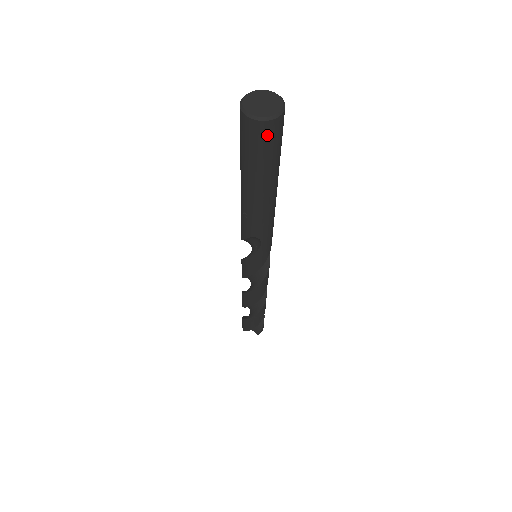
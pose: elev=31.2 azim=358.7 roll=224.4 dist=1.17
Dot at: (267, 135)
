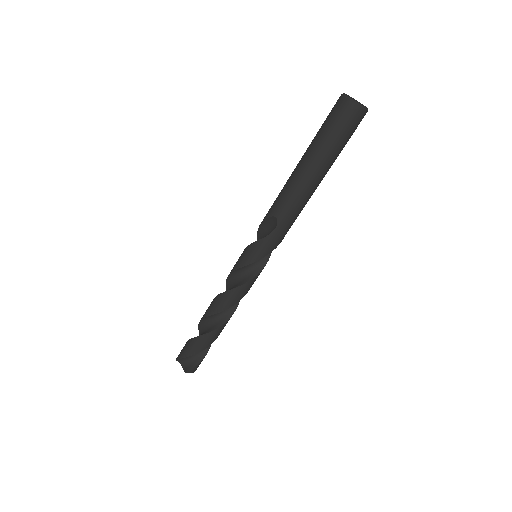
Dot at: (347, 116)
